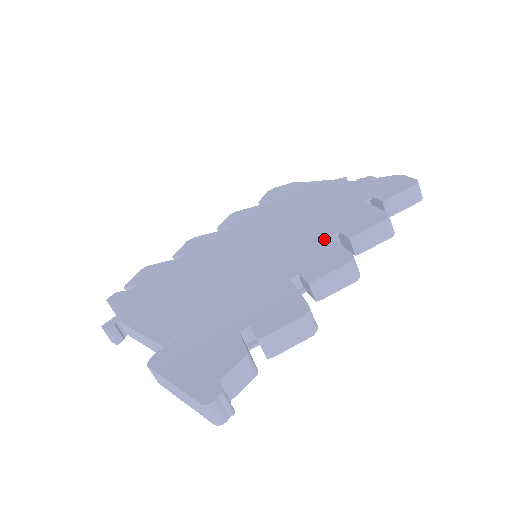
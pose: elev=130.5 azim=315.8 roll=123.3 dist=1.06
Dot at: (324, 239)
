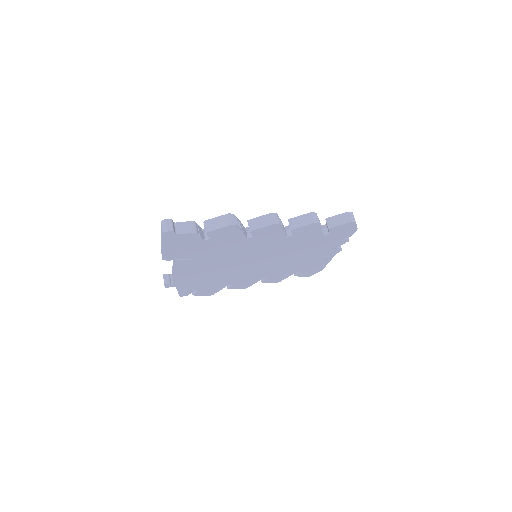
Dot at: occluded
